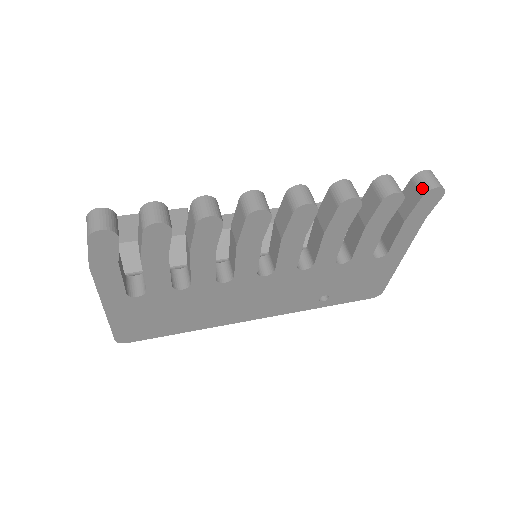
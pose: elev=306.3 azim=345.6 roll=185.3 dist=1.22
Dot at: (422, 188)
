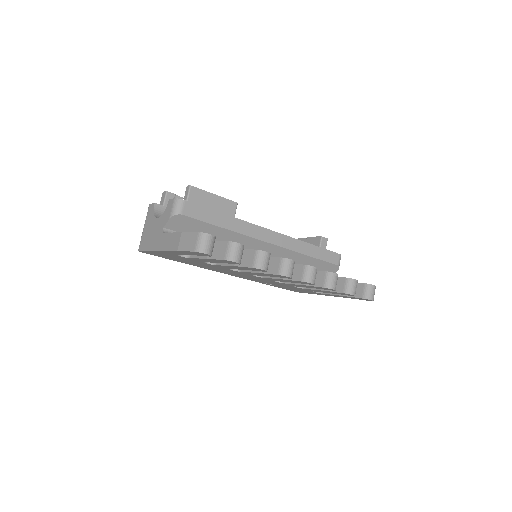
Dot at: (365, 294)
